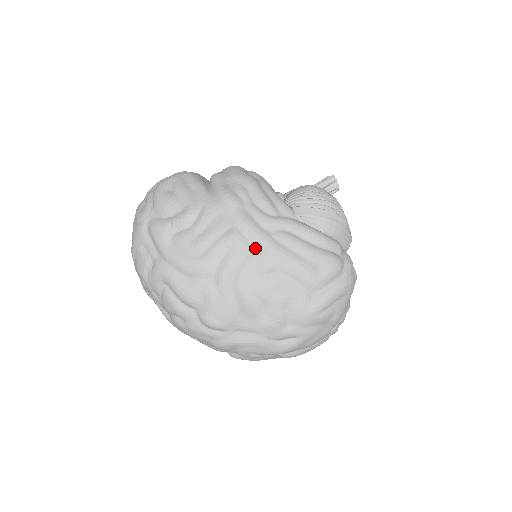
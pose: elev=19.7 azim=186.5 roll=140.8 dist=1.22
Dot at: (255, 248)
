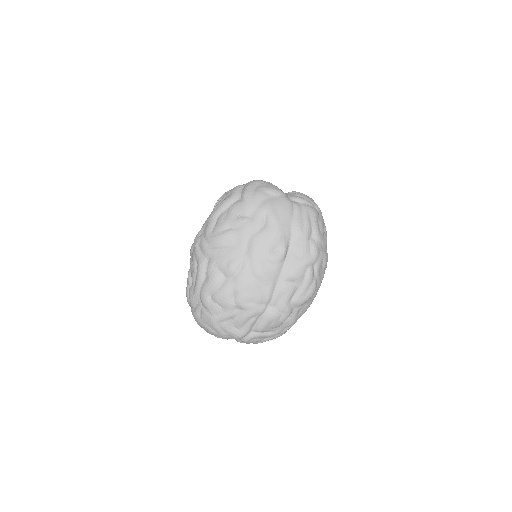
Dot at: (204, 230)
